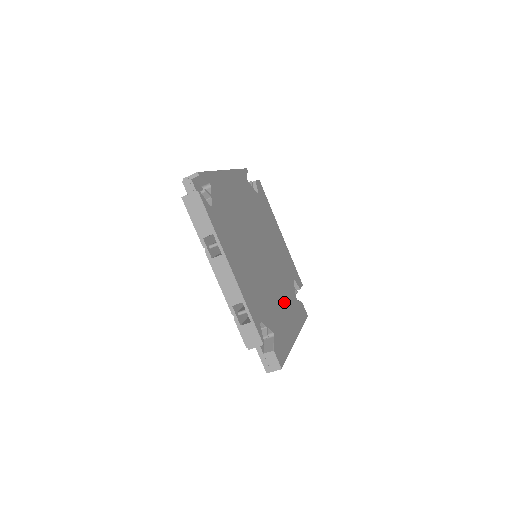
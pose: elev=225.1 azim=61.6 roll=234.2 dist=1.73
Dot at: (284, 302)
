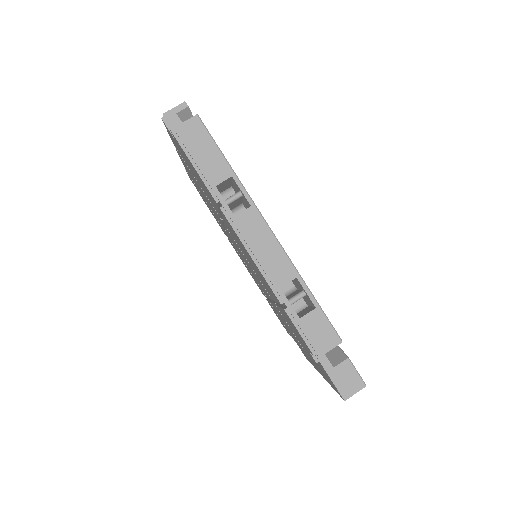
Dot at: occluded
